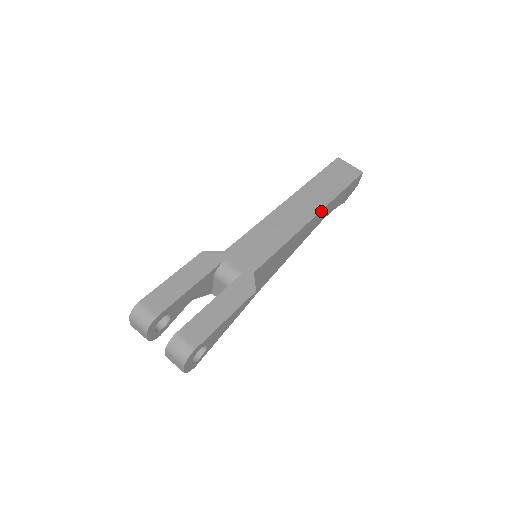
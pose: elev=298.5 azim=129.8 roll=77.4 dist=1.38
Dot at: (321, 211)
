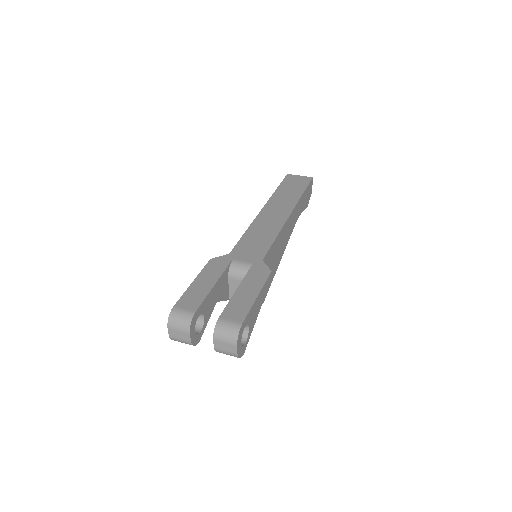
Dot at: (294, 209)
